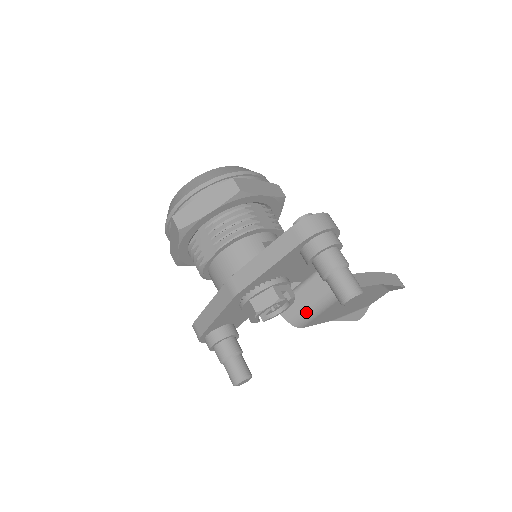
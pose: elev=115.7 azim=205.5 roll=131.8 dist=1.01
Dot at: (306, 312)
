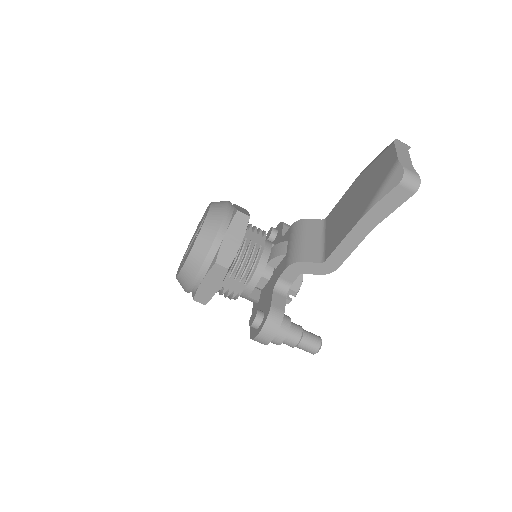
Dot at: occluded
